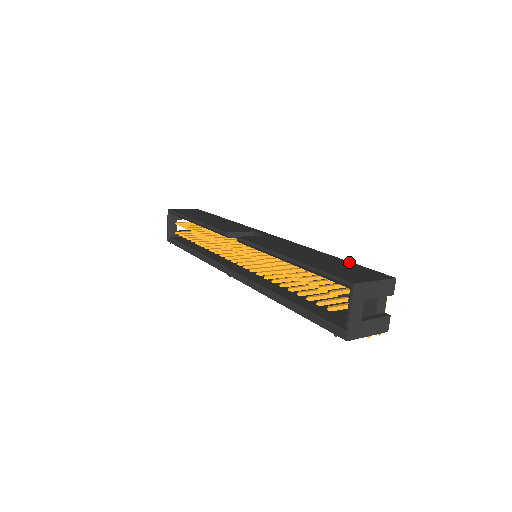
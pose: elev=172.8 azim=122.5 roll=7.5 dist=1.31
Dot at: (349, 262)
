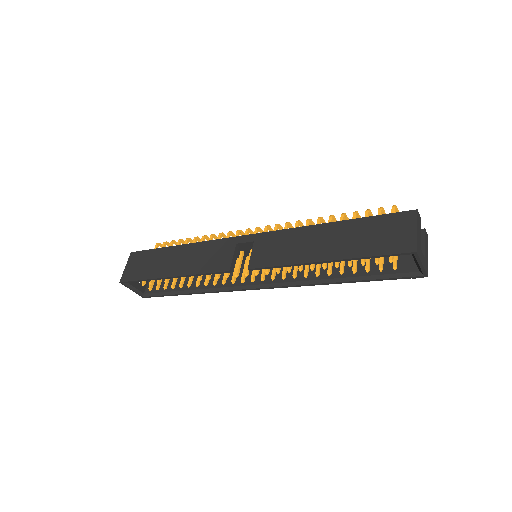
Dot at: (363, 219)
